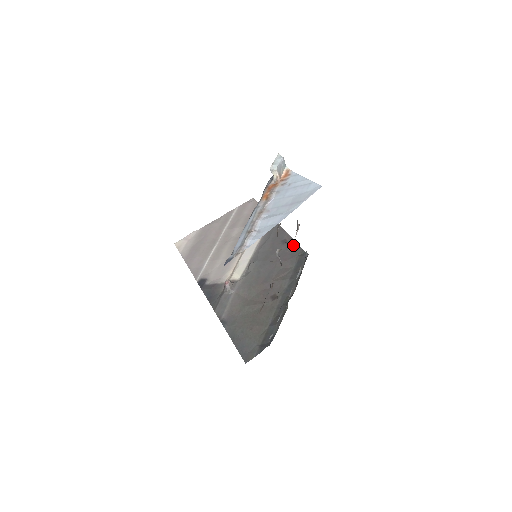
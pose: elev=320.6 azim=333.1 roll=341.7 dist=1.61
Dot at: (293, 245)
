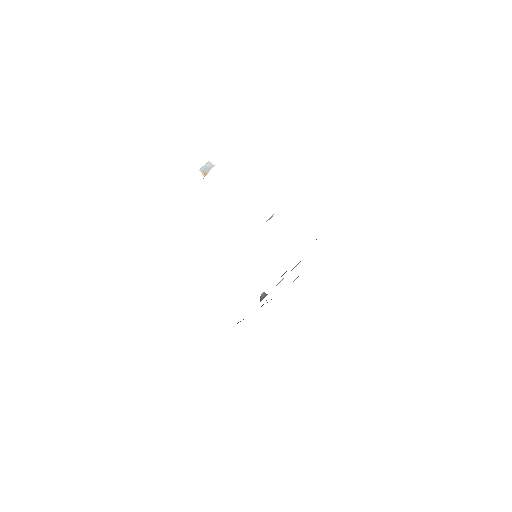
Dot at: occluded
